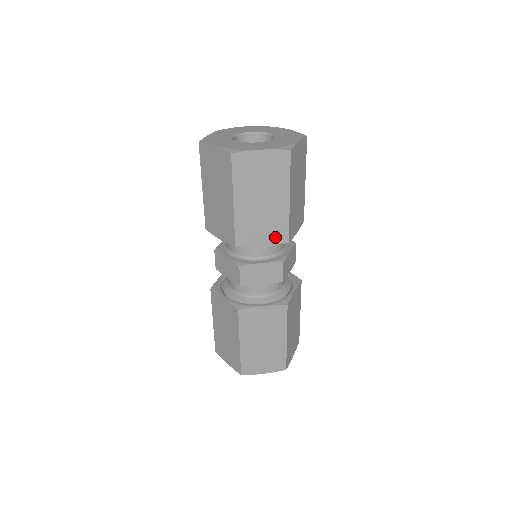
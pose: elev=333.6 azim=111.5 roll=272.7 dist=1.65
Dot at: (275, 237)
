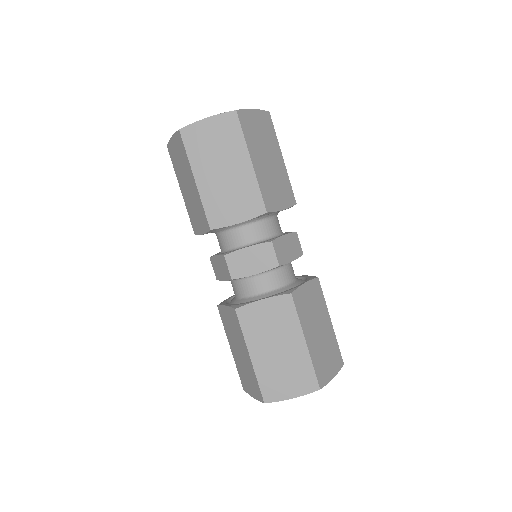
Dot at: (250, 209)
